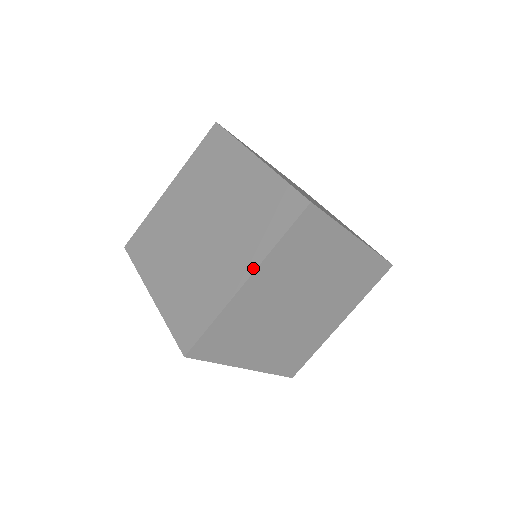
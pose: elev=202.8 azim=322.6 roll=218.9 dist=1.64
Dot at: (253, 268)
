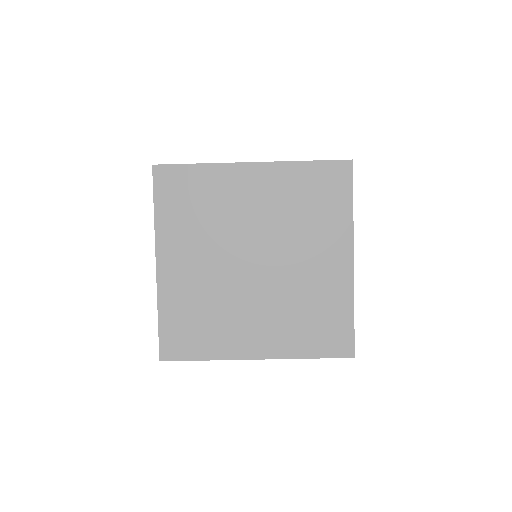
Dot at: (156, 248)
